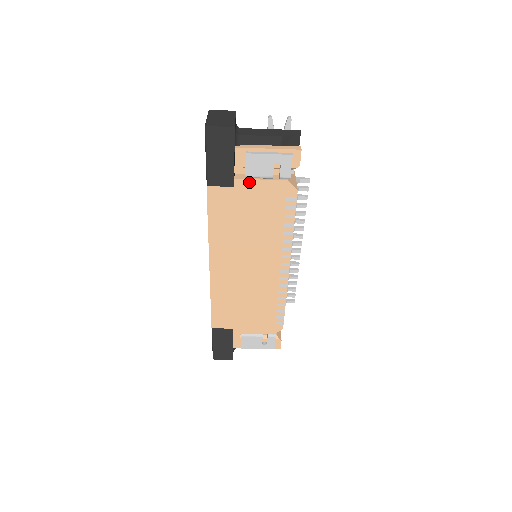
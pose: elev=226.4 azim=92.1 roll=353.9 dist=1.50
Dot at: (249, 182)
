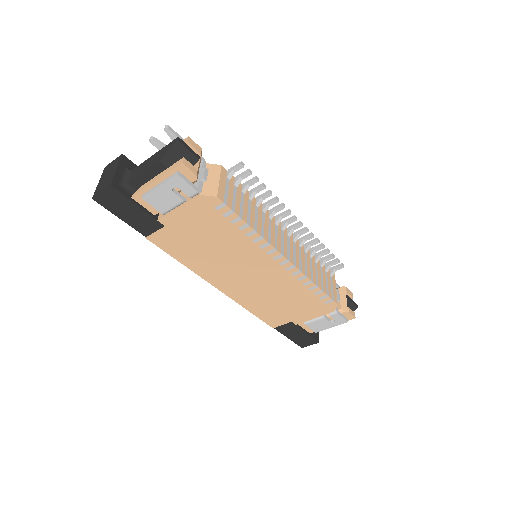
Dot at: (171, 216)
